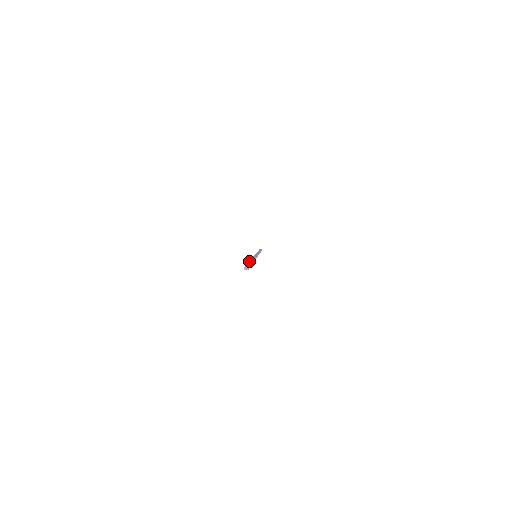
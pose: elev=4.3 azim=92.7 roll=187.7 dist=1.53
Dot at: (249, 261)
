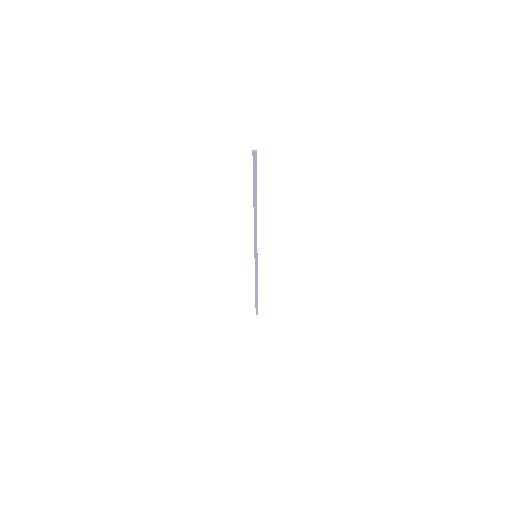
Dot at: (253, 199)
